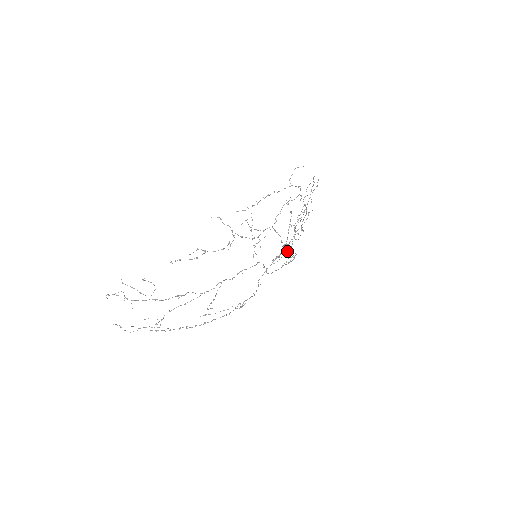
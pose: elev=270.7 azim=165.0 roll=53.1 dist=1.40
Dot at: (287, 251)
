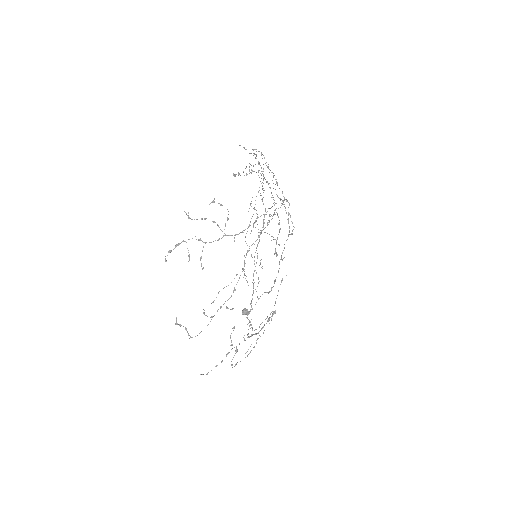
Dot at: occluded
